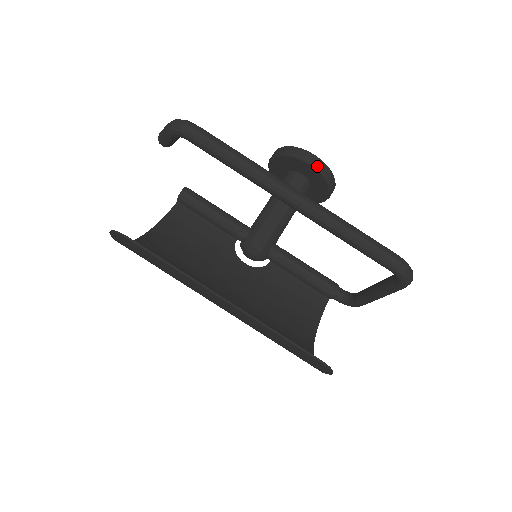
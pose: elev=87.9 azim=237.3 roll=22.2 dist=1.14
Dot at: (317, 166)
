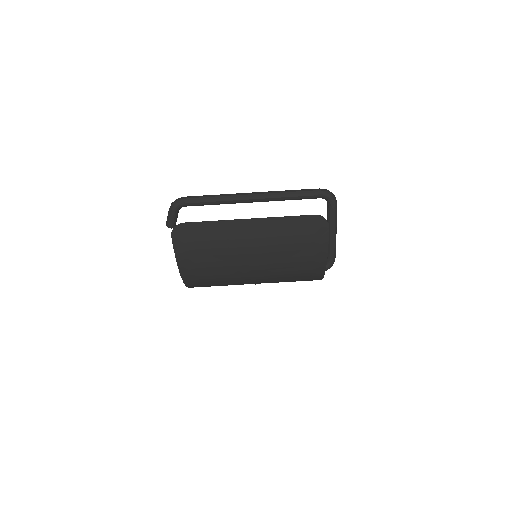
Dot at: occluded
